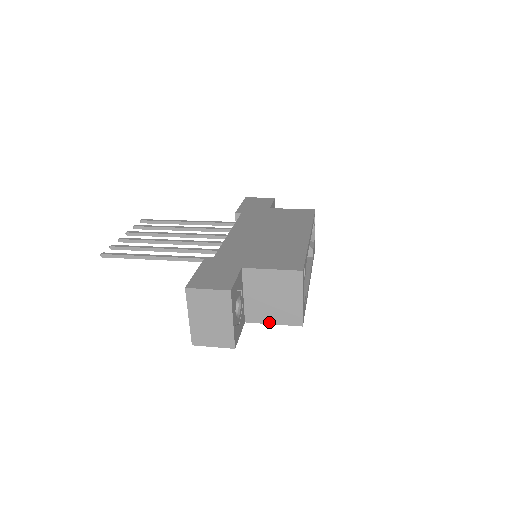
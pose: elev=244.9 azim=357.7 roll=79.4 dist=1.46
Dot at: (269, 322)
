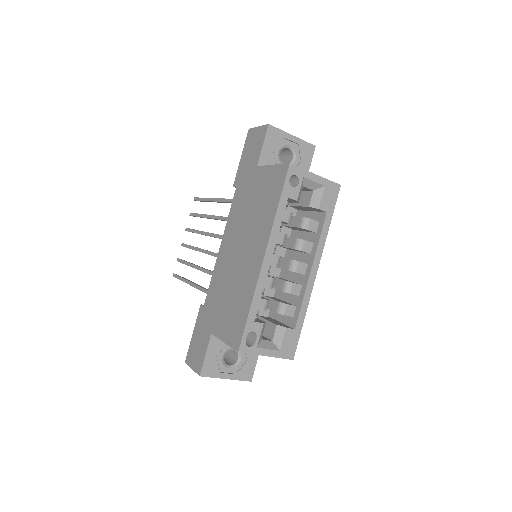
Dot at: occluded
